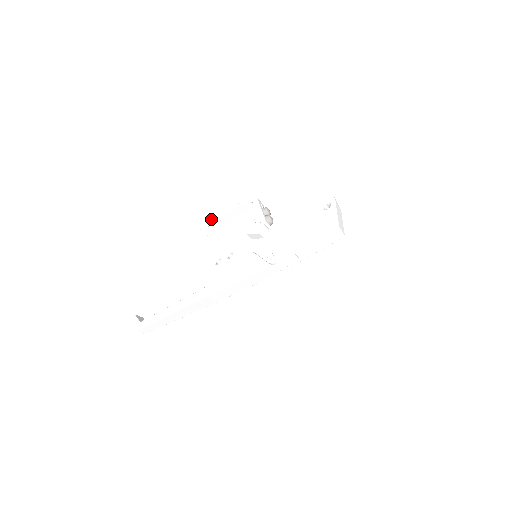
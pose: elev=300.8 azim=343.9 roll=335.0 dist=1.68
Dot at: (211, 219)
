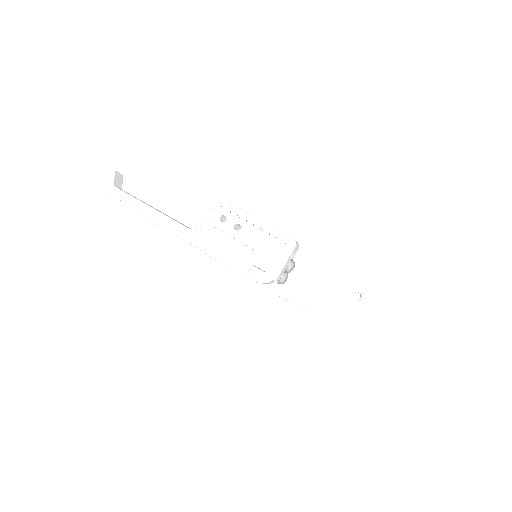
Dot at: (237, 209)
